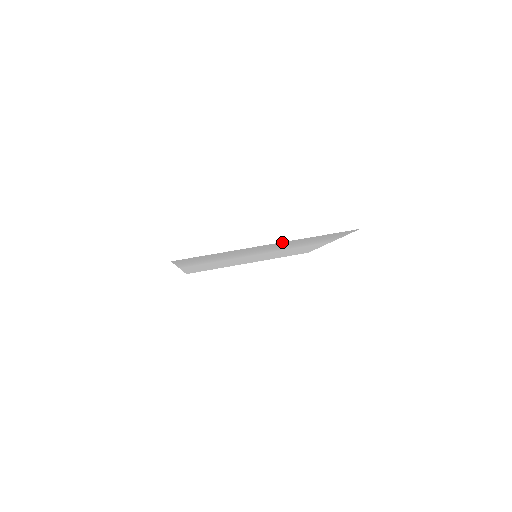
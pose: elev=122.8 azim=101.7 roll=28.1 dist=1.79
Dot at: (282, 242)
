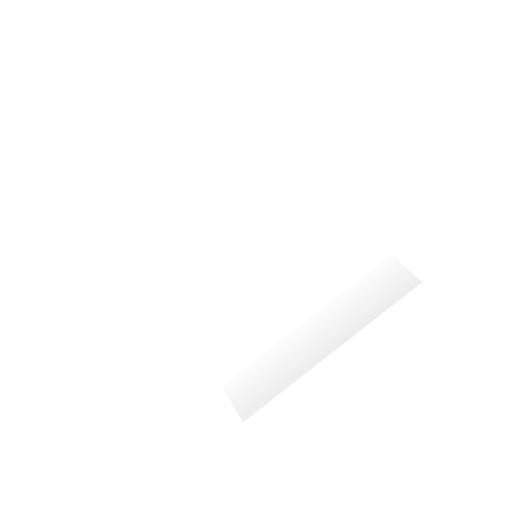
Dot at: (345, 337)
